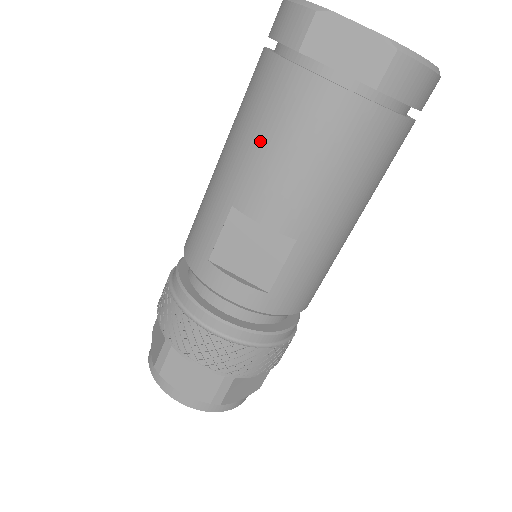
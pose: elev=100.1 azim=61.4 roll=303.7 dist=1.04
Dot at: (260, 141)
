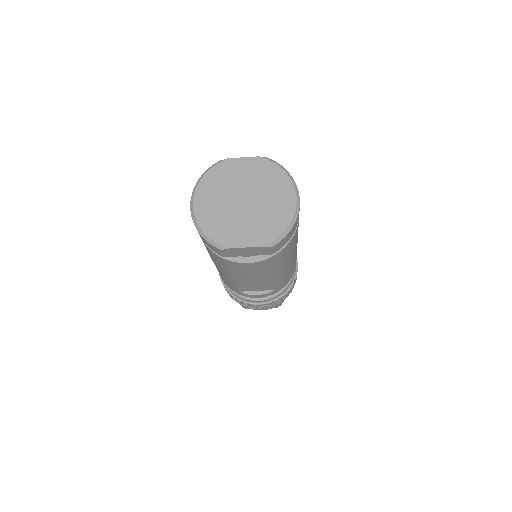
Dot at: (231, 273)
